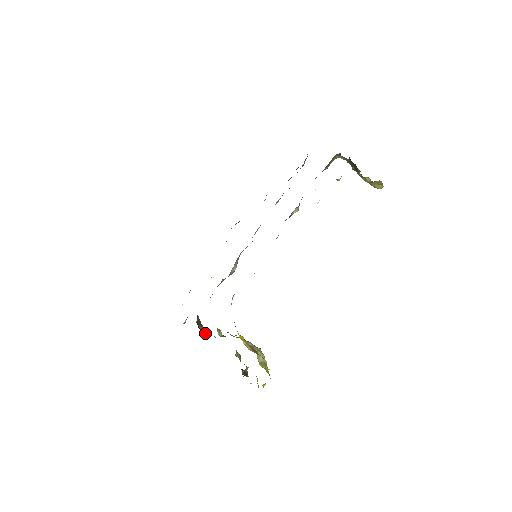
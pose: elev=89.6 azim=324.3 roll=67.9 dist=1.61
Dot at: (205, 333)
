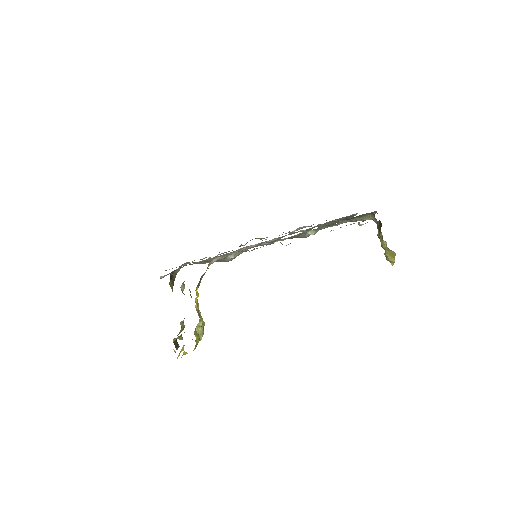
Dot at: occluded
